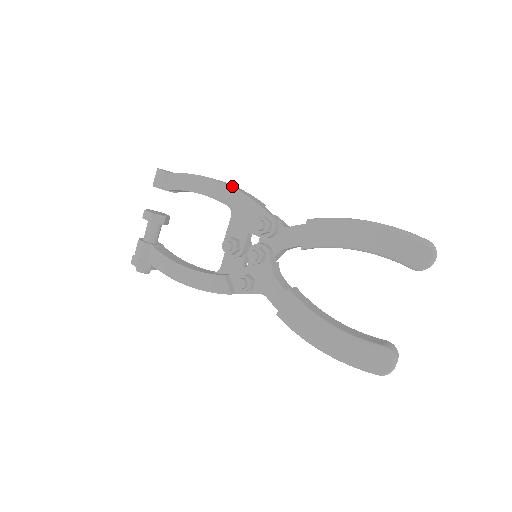
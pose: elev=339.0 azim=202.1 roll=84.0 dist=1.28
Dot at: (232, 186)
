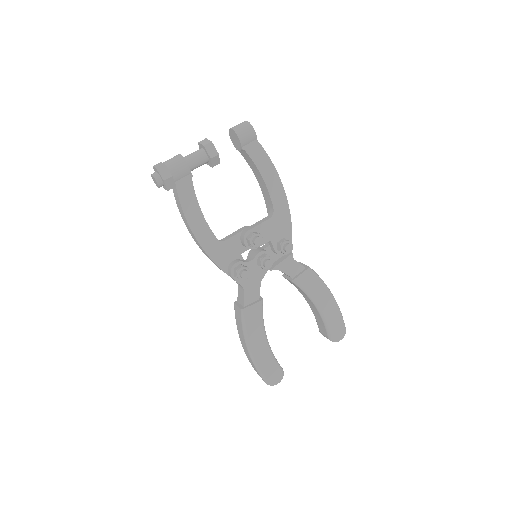
Dot at: (285, 198)
